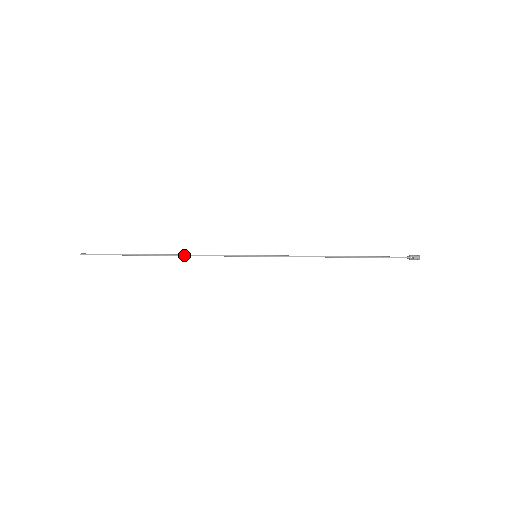
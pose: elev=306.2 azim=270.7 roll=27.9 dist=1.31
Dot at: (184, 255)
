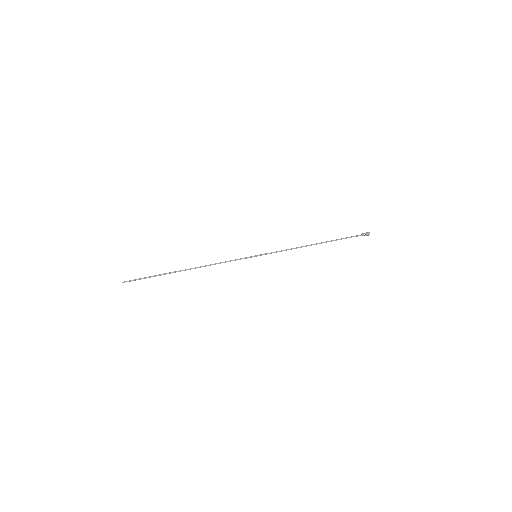
Dot at: (203, 266)
